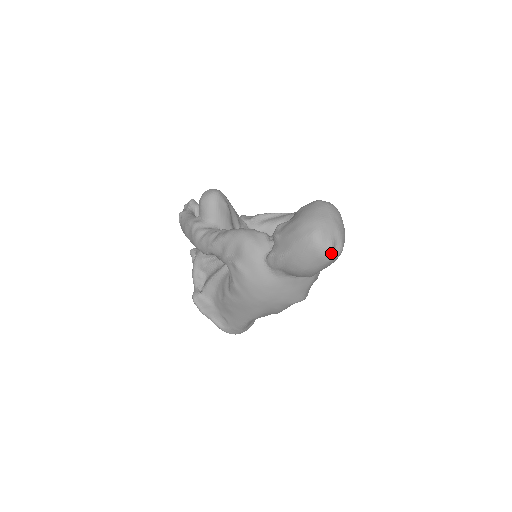
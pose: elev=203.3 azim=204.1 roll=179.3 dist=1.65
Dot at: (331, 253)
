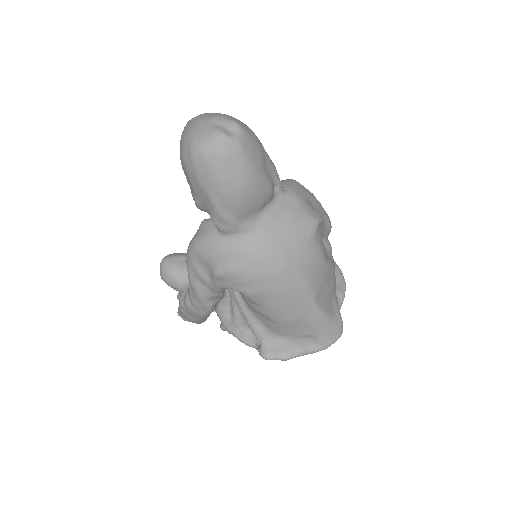
Dot at: (228, 138)
